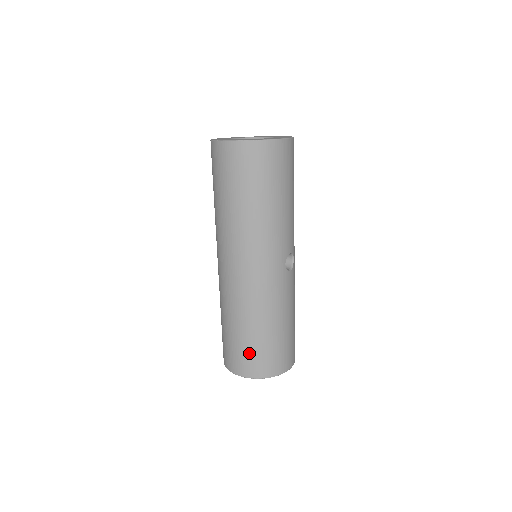
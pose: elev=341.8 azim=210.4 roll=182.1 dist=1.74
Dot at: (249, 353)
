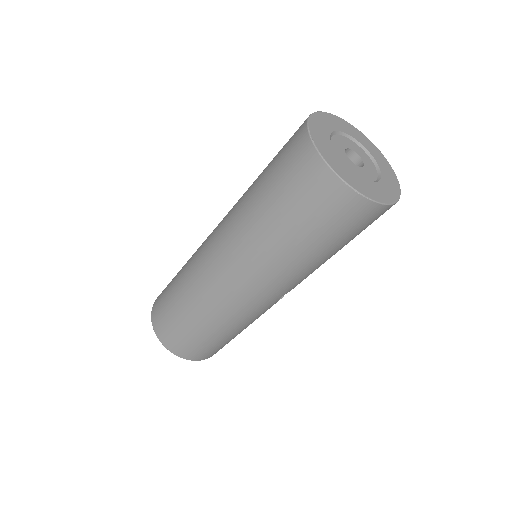
Dot at: (184, 337)
